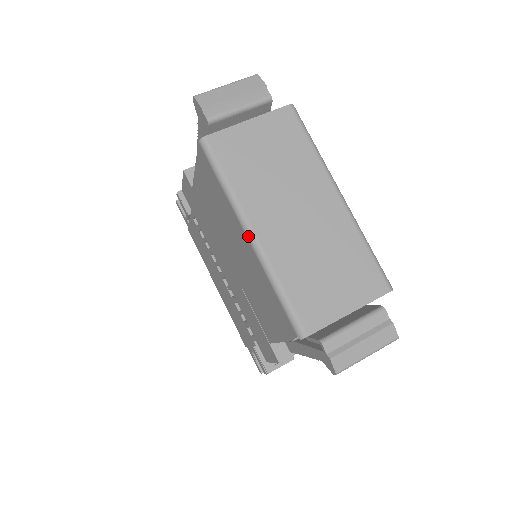
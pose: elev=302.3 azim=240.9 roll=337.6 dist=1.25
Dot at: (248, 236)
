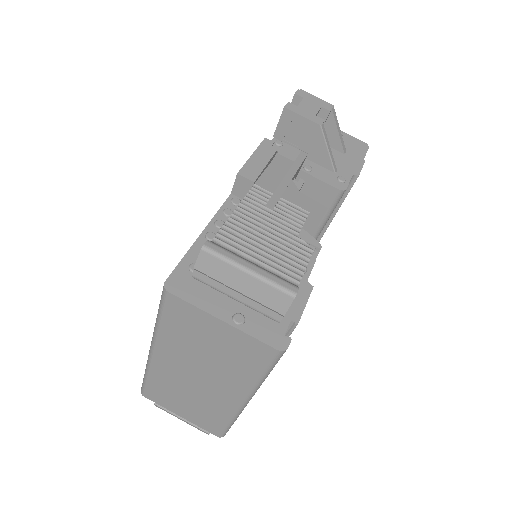
Dot at: (150, 347)
